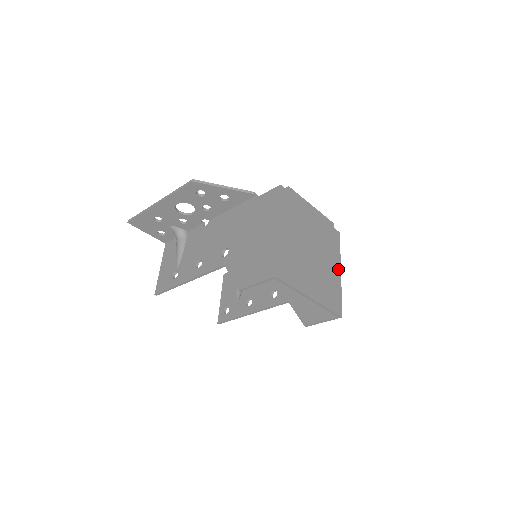
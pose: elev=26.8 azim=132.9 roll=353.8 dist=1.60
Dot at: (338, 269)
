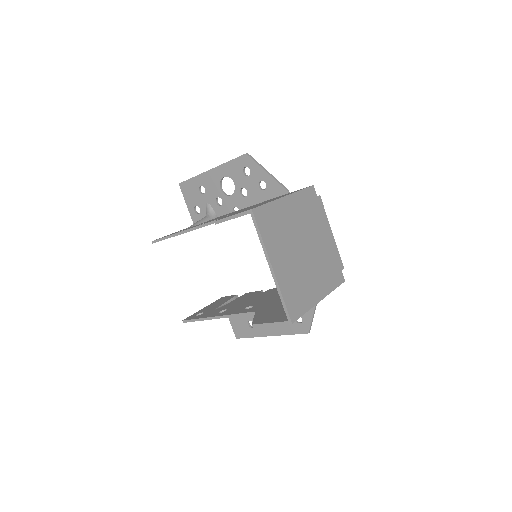
Dot at: (320, 295)
